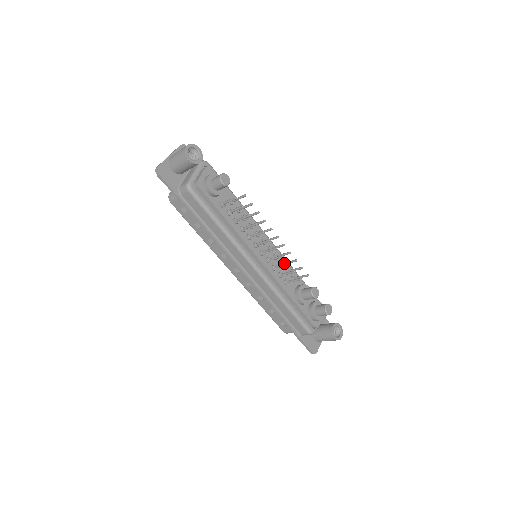
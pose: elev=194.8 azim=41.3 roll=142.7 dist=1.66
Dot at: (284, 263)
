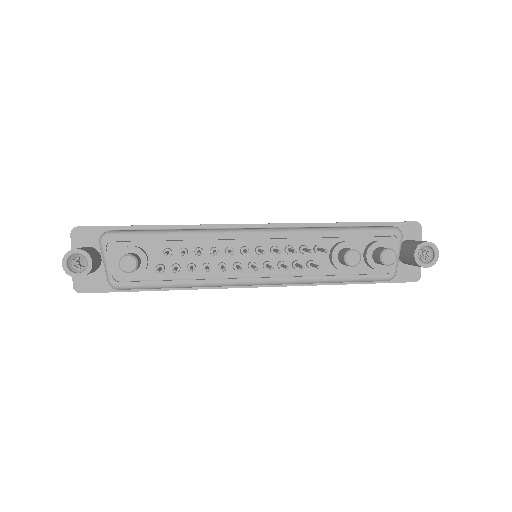
Dot at: (288, 251)
